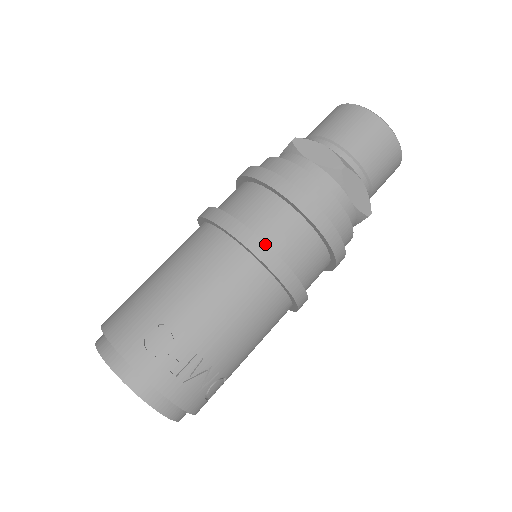
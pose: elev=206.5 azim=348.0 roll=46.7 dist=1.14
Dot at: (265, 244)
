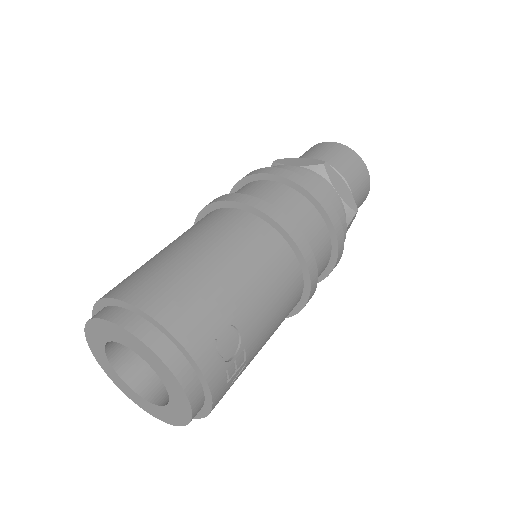
Dot at: (316, 264)
